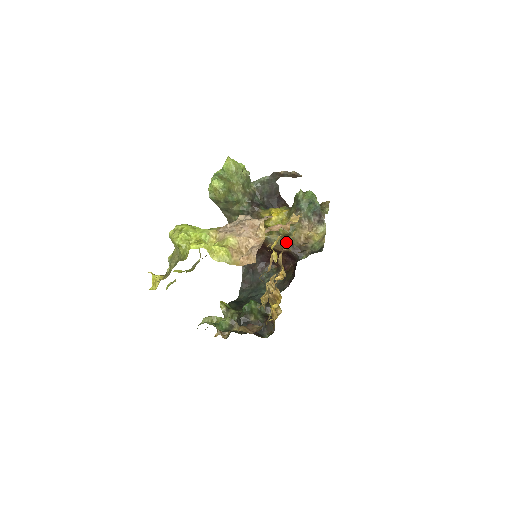
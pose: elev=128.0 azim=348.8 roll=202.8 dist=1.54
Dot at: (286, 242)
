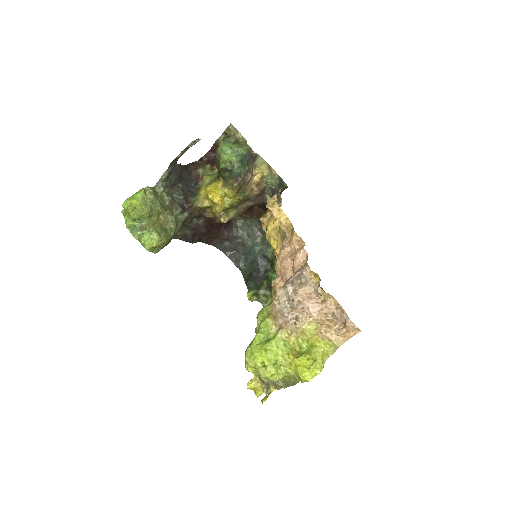
Dot at: (243, 203)
